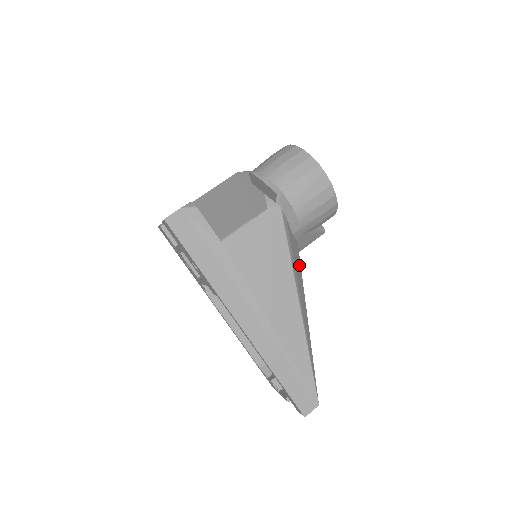
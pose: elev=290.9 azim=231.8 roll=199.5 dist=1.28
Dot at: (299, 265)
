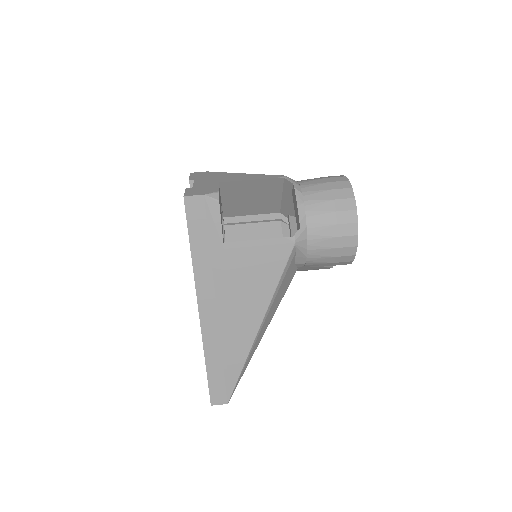
Dot at: (285, 290)
